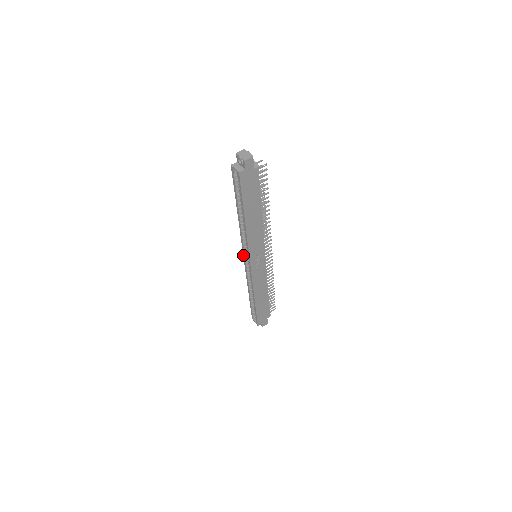
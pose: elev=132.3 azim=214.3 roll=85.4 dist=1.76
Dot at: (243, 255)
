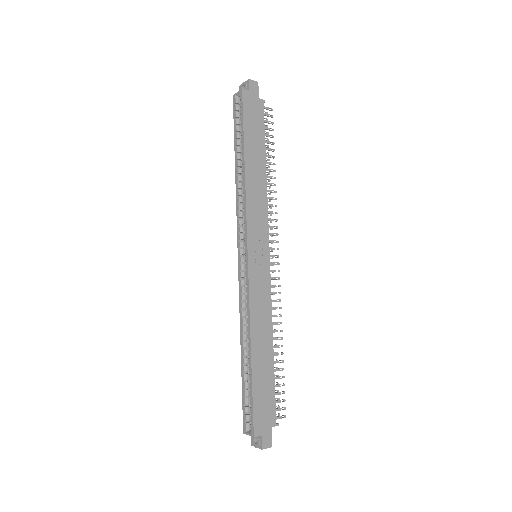
Dot at: occluded
